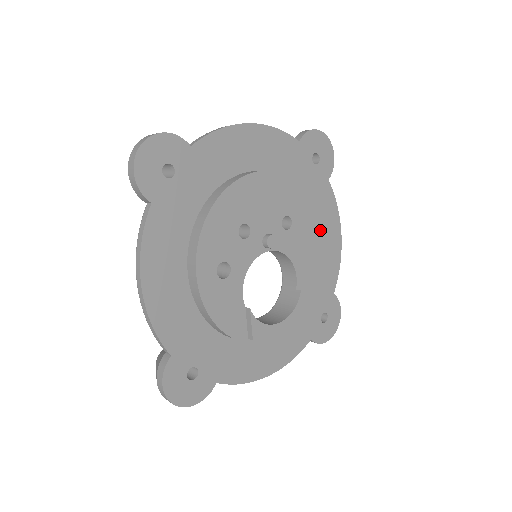
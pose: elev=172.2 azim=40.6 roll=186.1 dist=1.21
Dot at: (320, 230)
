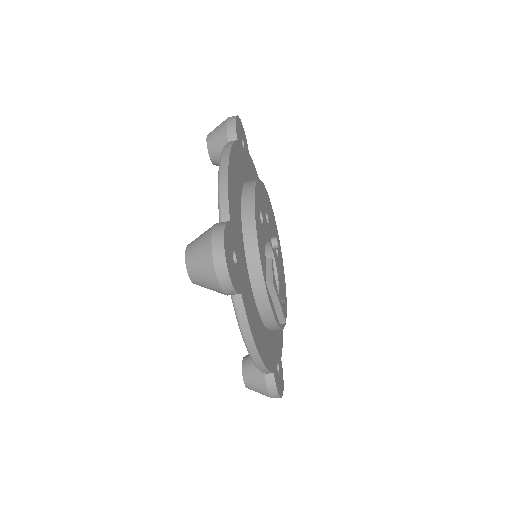
Dot at: (285, 287)
